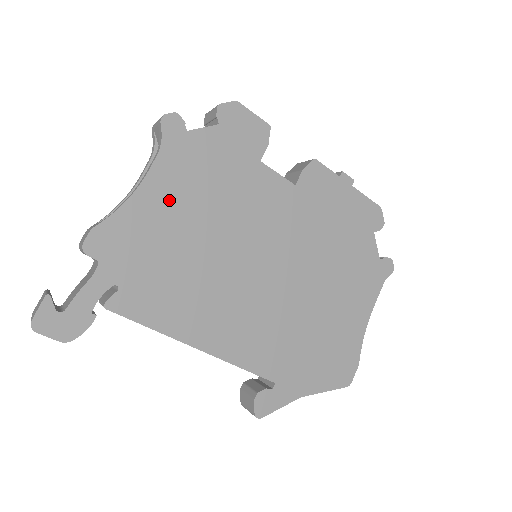
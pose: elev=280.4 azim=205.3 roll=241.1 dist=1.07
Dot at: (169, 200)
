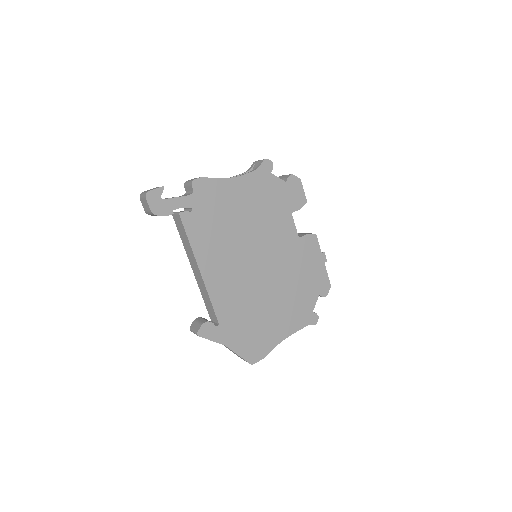
Dot at: (242, 194)
